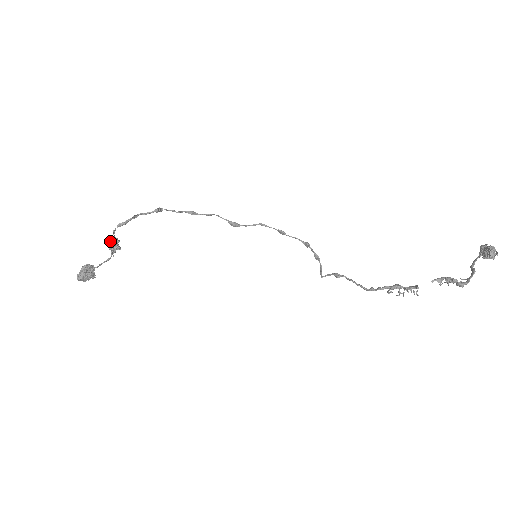
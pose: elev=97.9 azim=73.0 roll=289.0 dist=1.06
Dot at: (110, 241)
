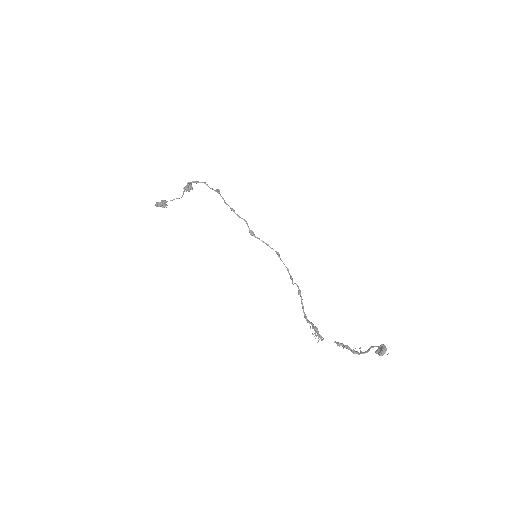
Dot at: (184, 189)
